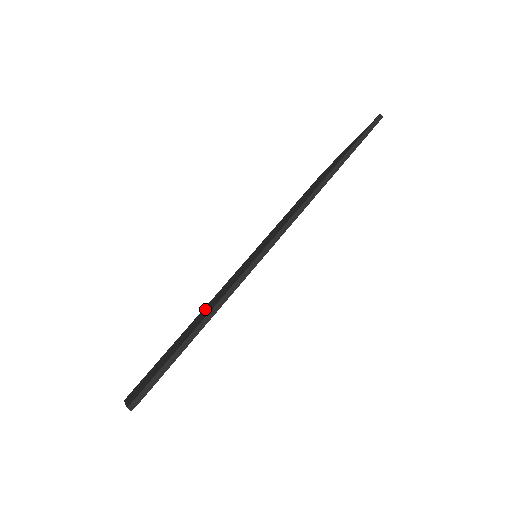
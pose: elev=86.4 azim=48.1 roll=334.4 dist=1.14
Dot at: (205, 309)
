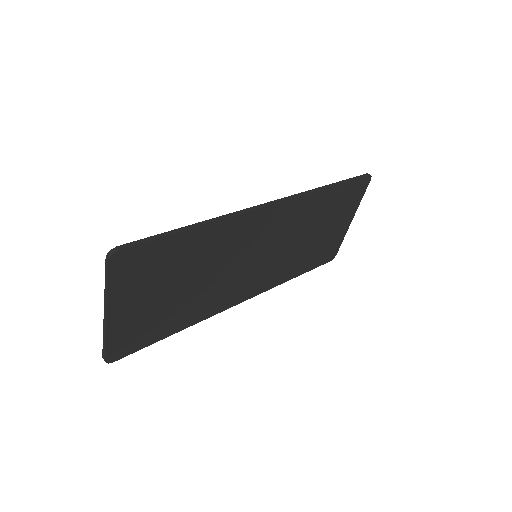
Dot at: occluded
